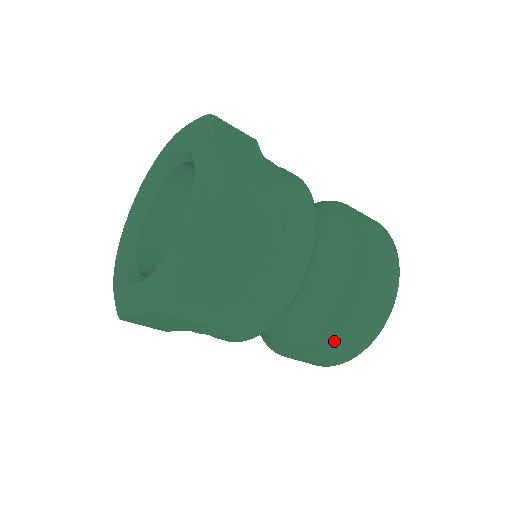
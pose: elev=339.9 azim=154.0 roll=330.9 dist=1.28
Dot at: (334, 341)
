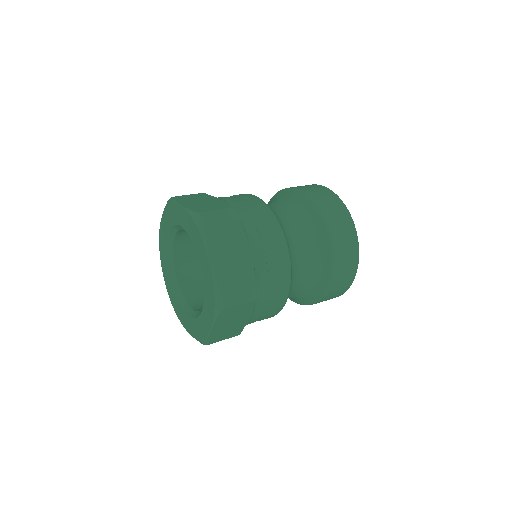
Dot at: occluded
